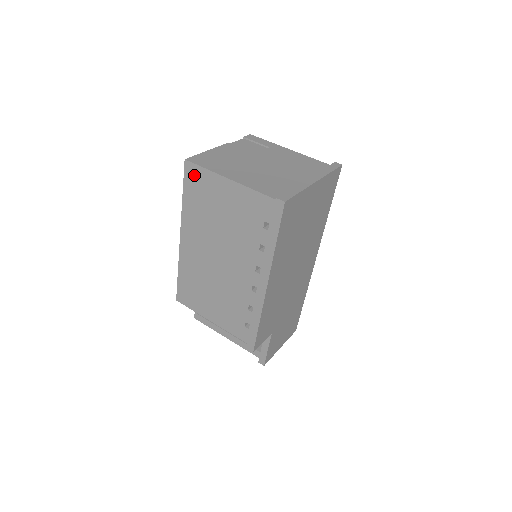
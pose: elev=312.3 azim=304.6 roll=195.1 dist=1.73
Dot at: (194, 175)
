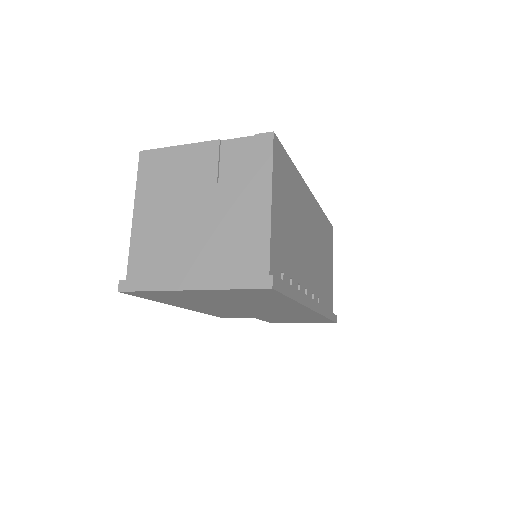
Dot at: occluded
